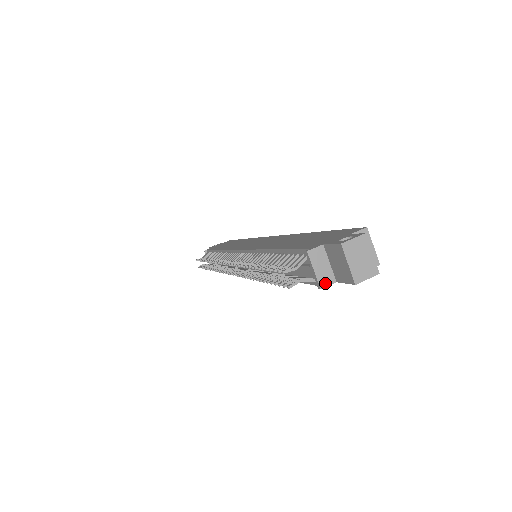
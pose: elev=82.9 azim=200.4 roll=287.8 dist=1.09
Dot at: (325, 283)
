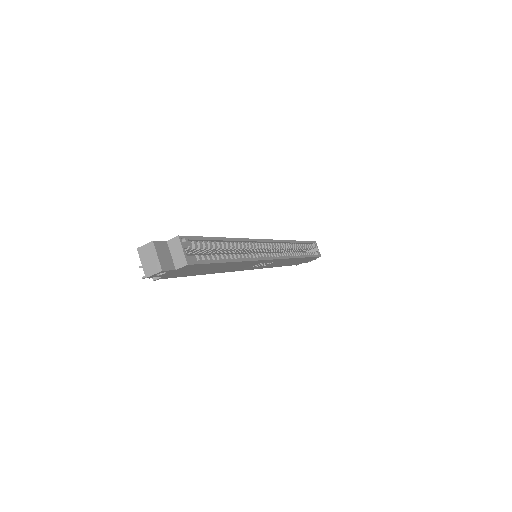
Dot at: occluded
